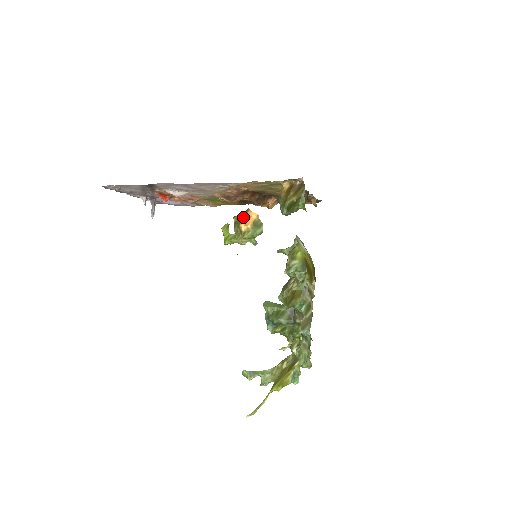
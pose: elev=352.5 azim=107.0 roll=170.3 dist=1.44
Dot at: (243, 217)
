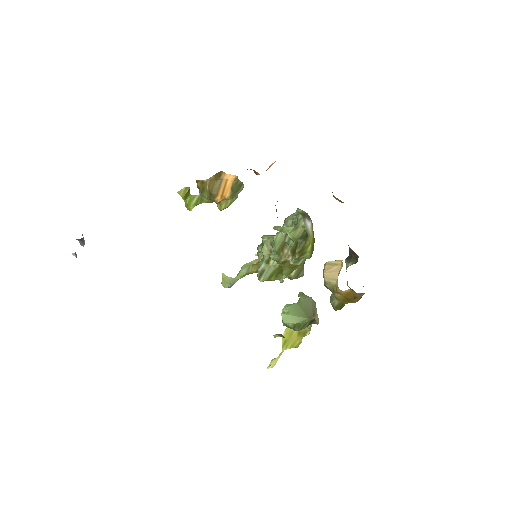
Dot at: (216, 187)
